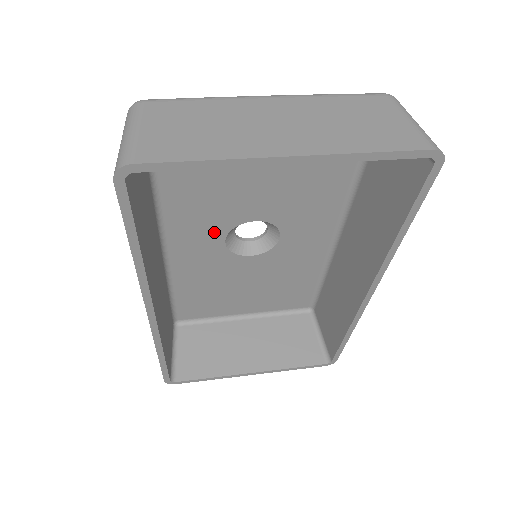
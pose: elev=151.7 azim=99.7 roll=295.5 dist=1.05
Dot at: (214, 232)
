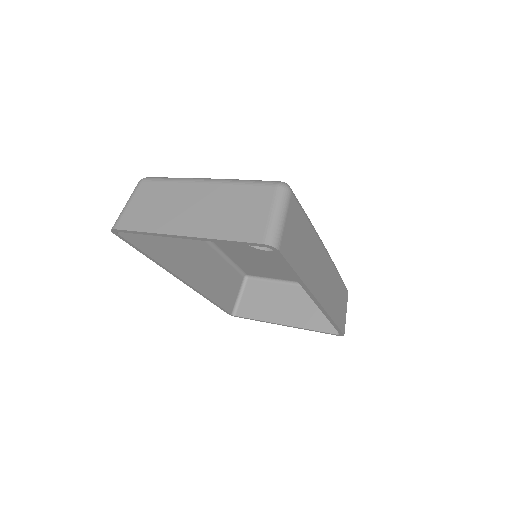
Dot at: occluded
